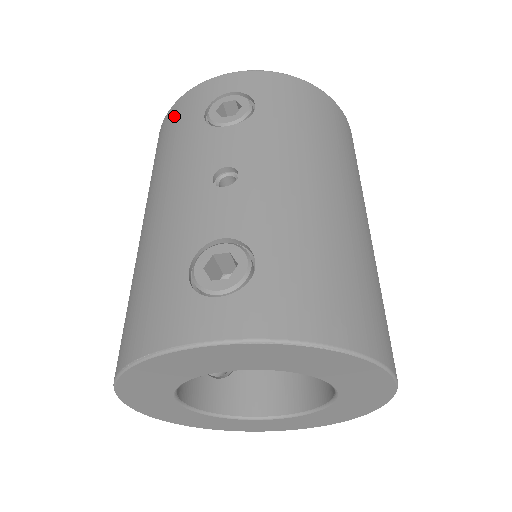
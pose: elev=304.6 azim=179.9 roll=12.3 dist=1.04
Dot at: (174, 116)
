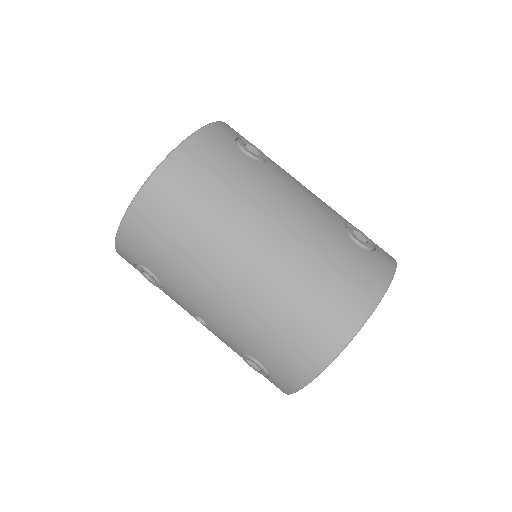
Dot at: occluded
